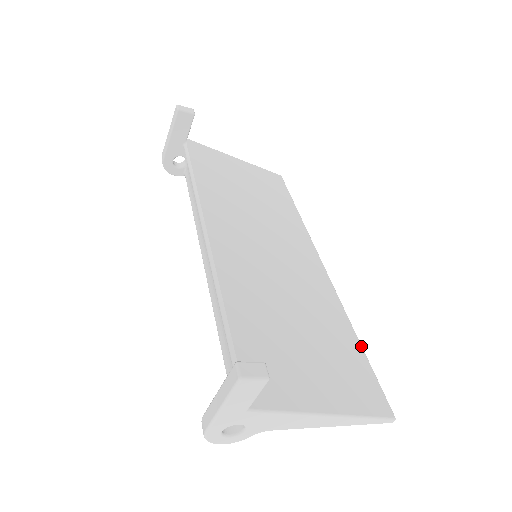
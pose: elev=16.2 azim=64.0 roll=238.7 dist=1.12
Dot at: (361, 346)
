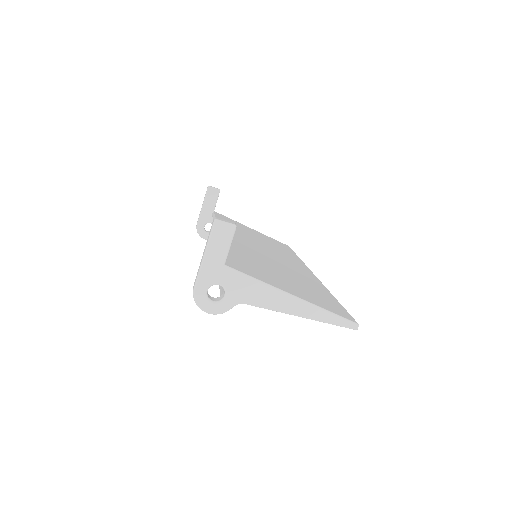
Dot at: (336, 299)
